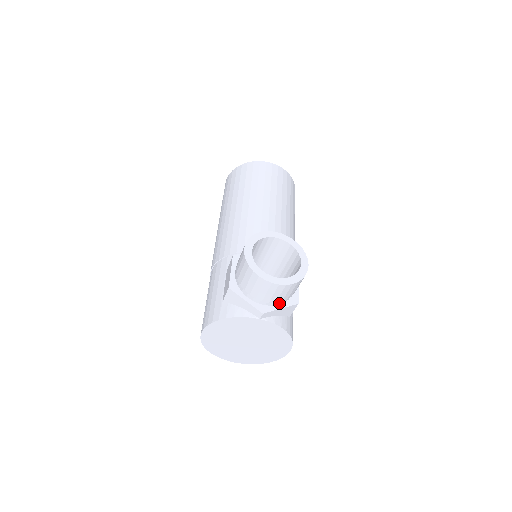
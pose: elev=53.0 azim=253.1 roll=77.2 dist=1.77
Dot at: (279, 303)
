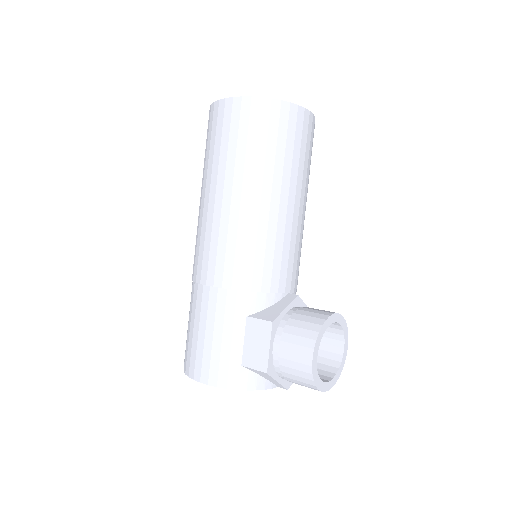
Dot at: occluded
